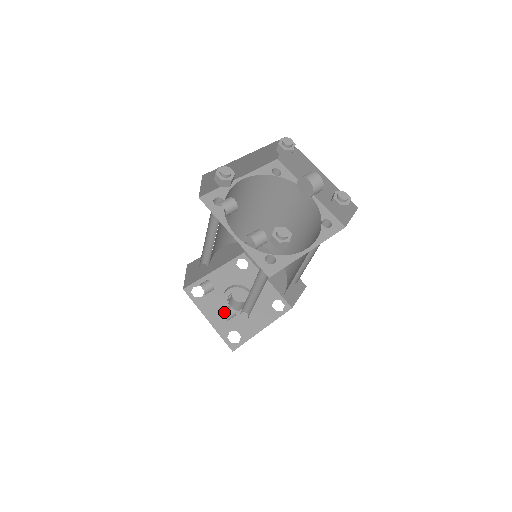
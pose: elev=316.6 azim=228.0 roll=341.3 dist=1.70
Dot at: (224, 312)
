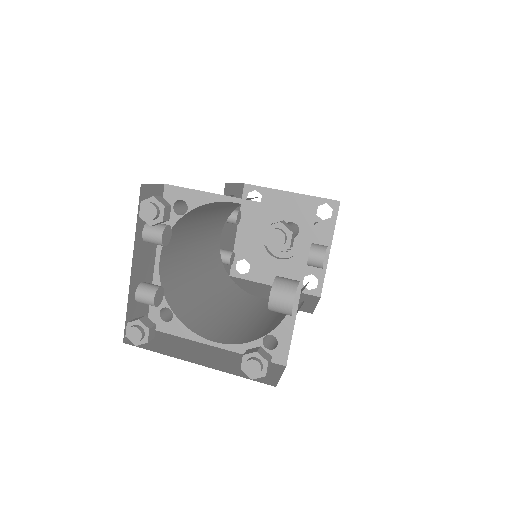
Dot at: occluded
